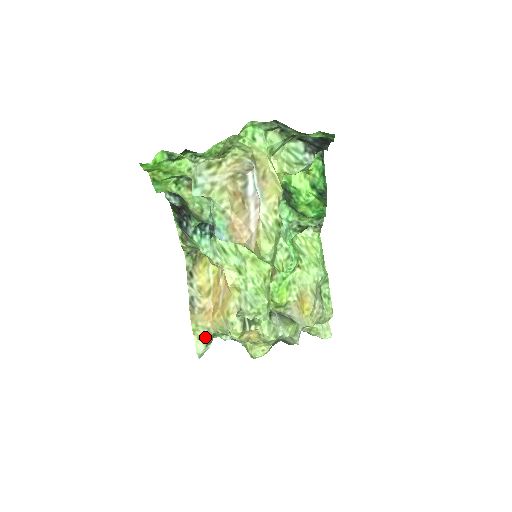
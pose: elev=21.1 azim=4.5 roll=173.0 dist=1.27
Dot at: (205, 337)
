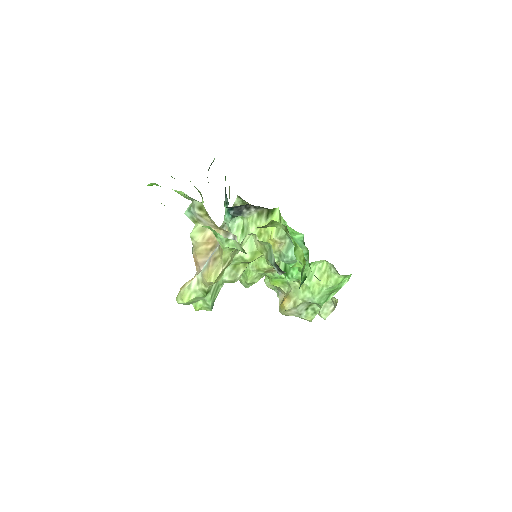
Dot at: occluded
